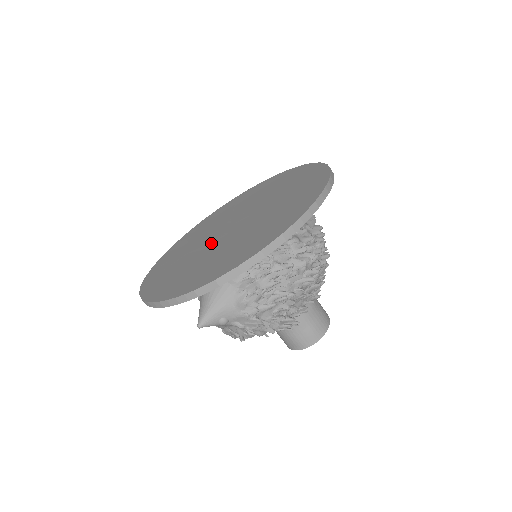
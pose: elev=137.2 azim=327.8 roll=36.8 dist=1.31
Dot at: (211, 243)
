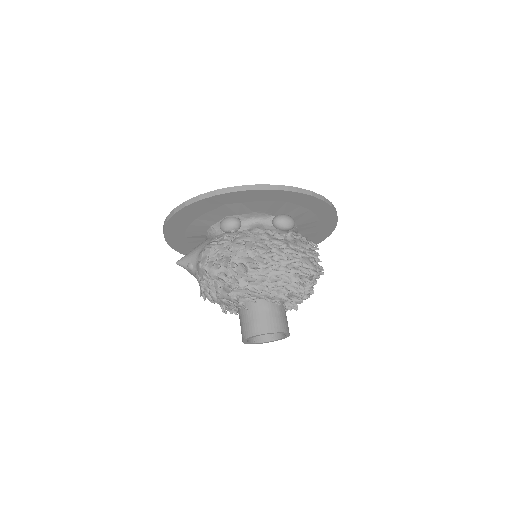
Dot at: occluded
